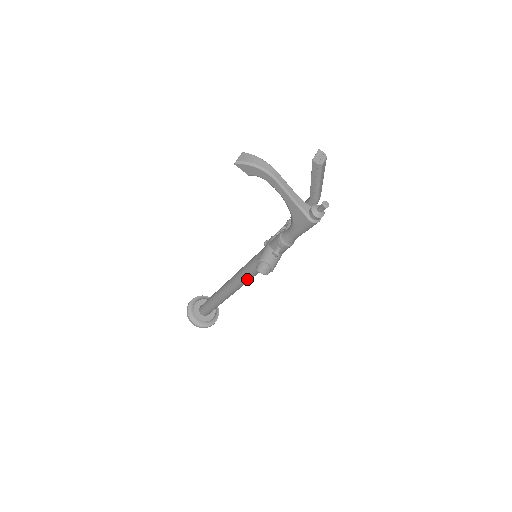
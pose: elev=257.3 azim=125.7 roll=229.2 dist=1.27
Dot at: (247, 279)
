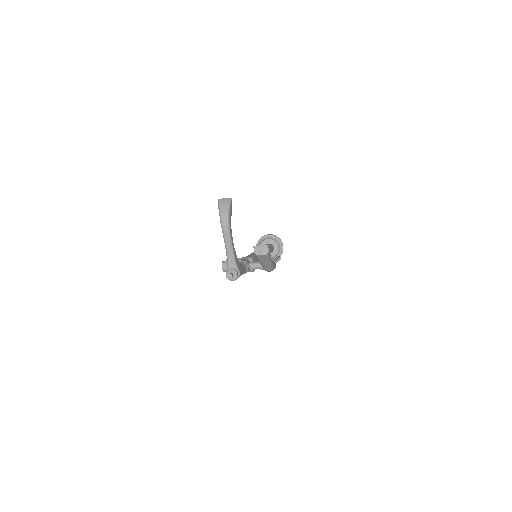
Dot at: occluded
